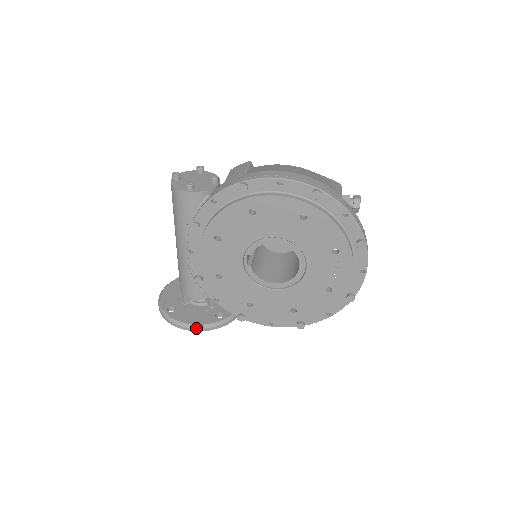
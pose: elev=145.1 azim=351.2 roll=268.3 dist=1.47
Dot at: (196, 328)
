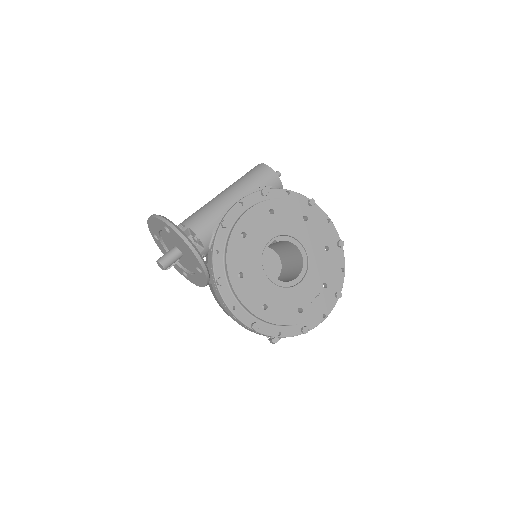
Dot at: (196, 249)
